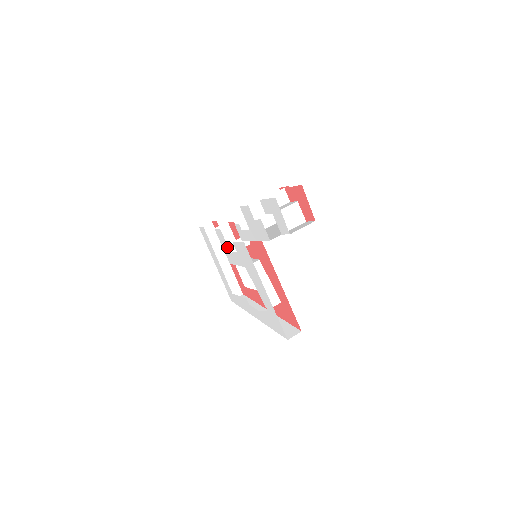
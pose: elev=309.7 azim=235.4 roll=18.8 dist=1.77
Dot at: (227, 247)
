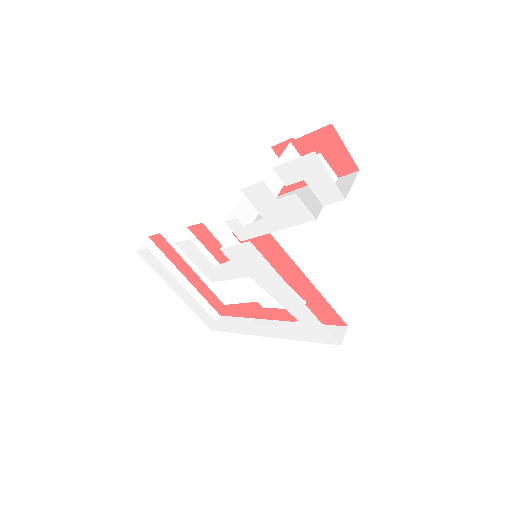
Dot at: (206, 261)
